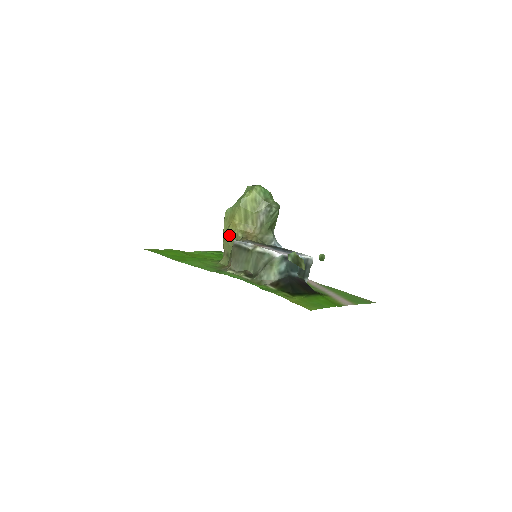
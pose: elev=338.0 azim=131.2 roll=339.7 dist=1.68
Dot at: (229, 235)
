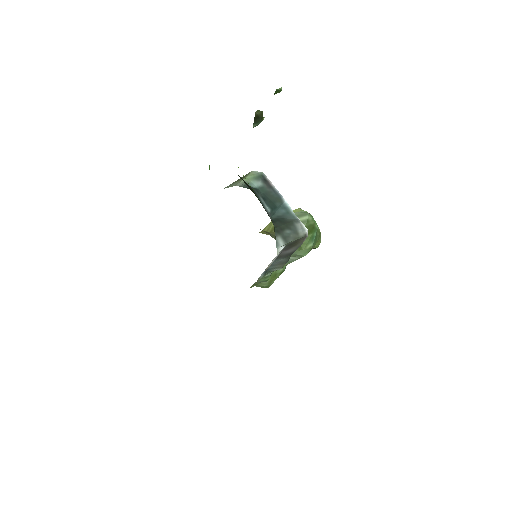
Dot at: occluded
